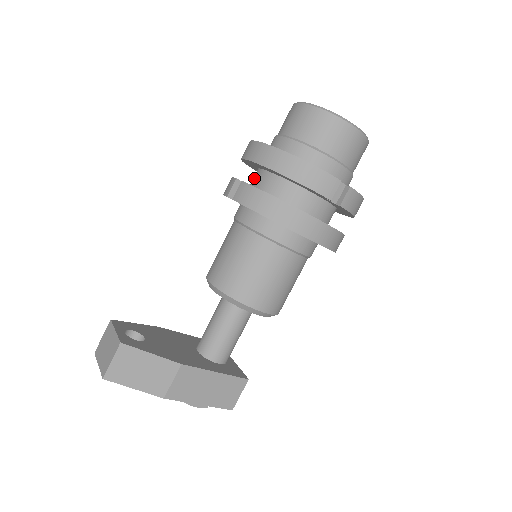
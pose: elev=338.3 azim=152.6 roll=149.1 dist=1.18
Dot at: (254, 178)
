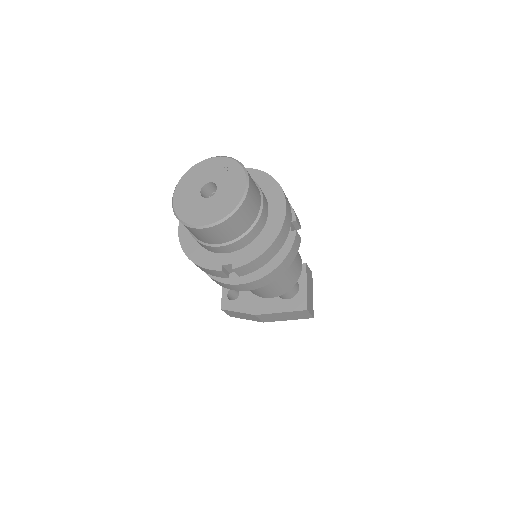
Dot at: occluded
